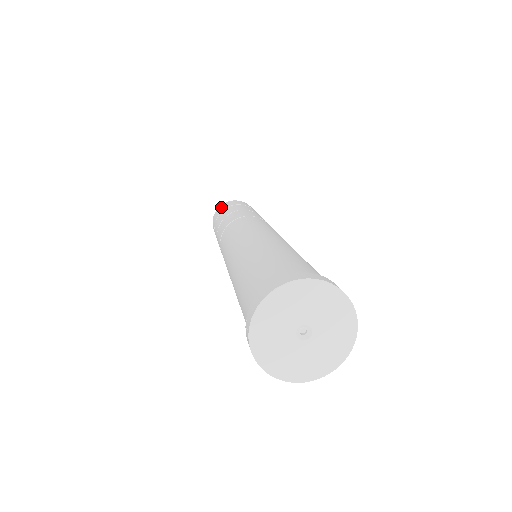
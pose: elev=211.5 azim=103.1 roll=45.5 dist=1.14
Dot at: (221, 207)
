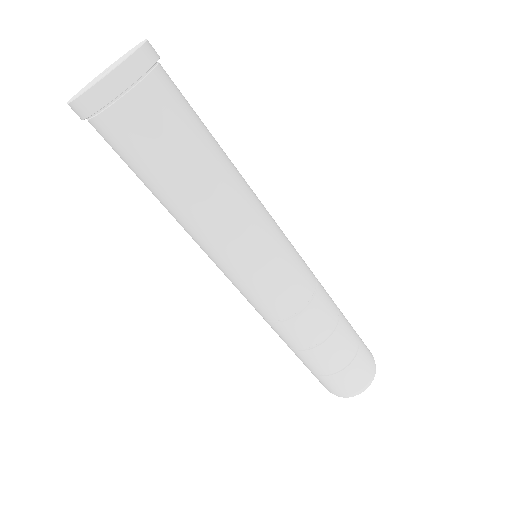
Dot at: occluded
